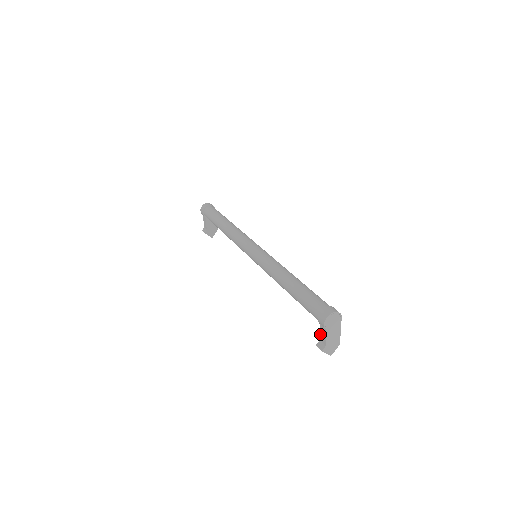
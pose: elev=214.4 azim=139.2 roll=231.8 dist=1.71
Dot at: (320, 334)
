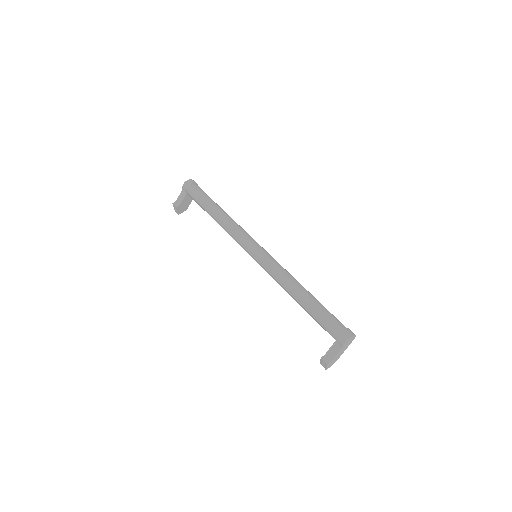
Dot at: (330, 349)
